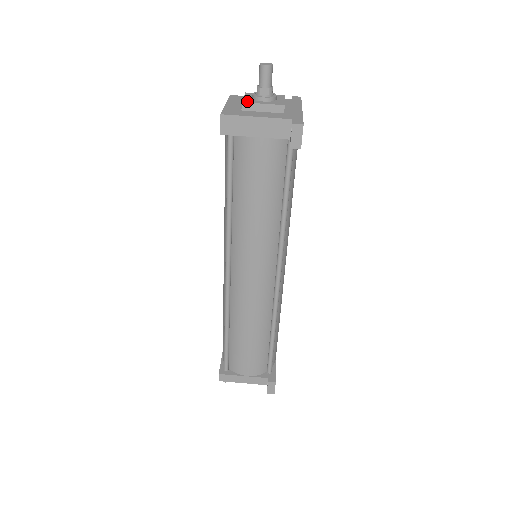
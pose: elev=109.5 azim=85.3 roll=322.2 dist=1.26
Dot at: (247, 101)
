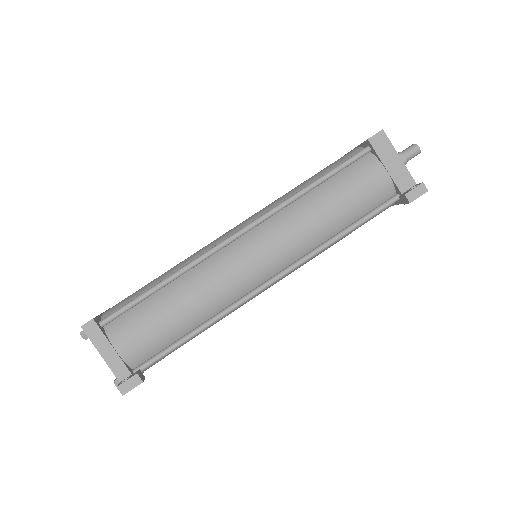
Dot at: occluded
